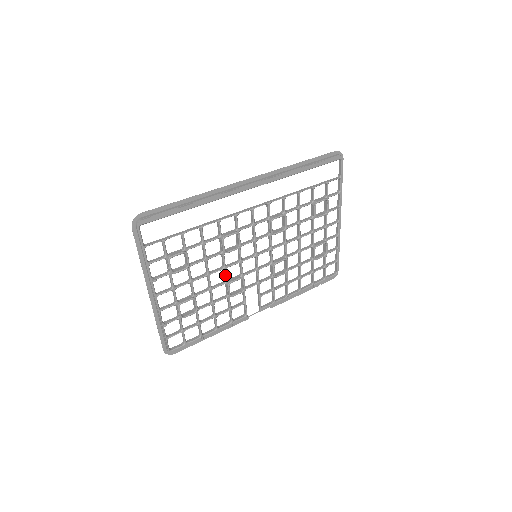
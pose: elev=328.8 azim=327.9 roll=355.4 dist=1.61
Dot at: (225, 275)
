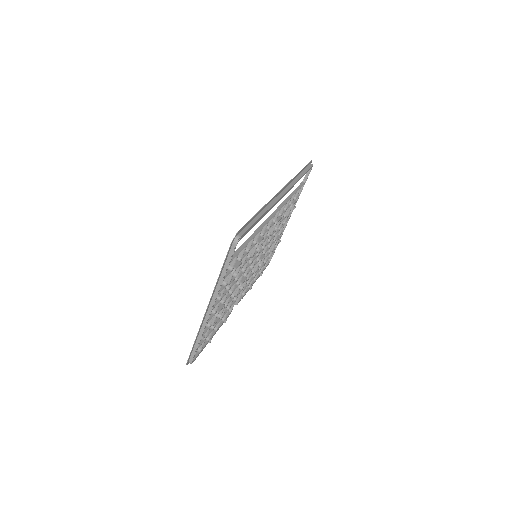
Dot at: (241, 278)
